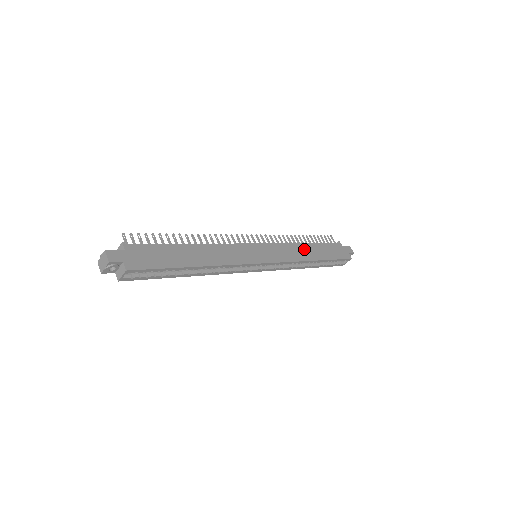
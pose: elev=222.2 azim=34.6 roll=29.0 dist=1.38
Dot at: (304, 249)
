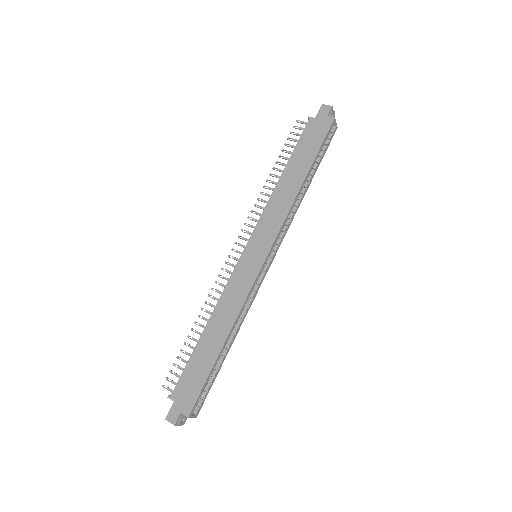
Dot at: (284, 186)
